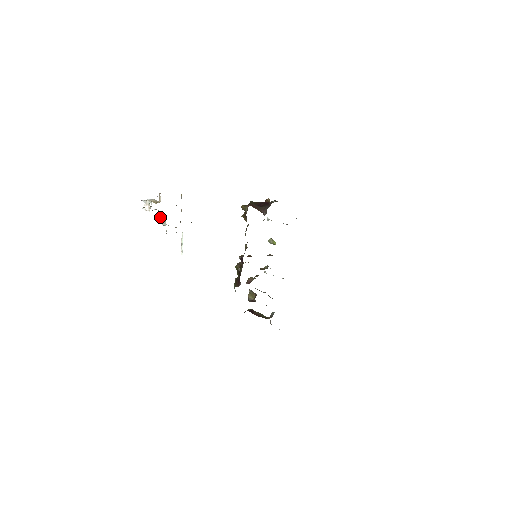
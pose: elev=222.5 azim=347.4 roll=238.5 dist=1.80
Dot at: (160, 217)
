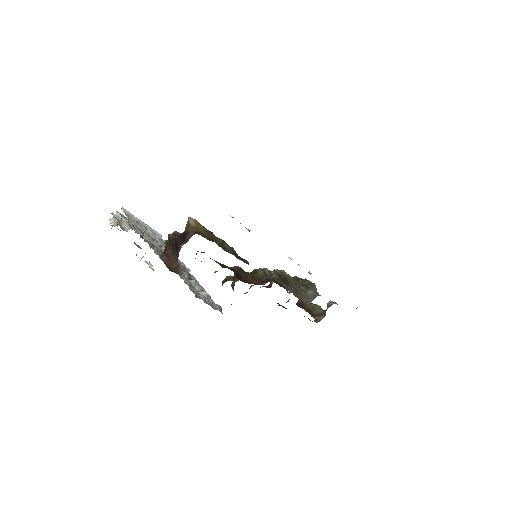
Dot at: occluded
